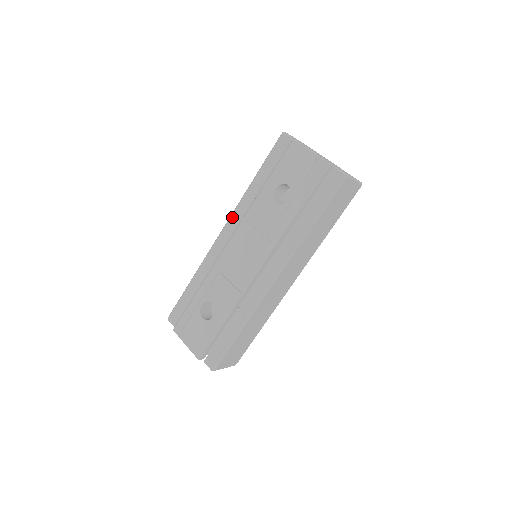
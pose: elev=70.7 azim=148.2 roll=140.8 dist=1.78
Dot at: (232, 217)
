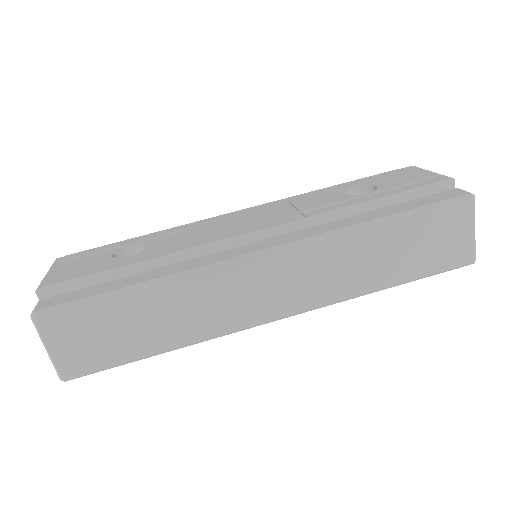
Dot at: occluded
